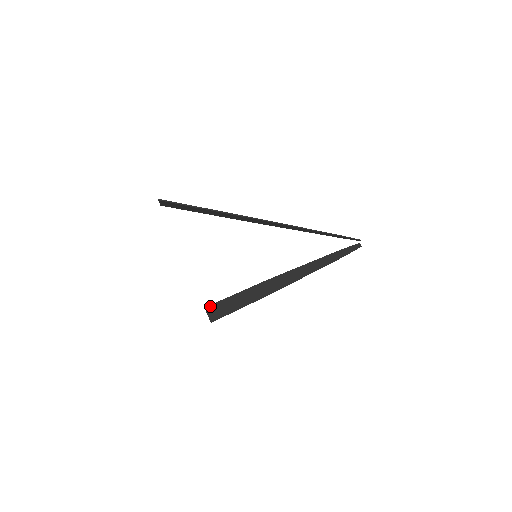
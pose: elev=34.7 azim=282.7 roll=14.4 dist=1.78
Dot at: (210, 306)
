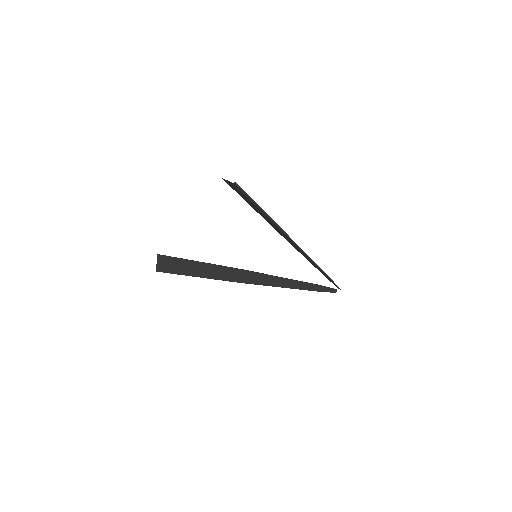
Dot at: (165, 257)
